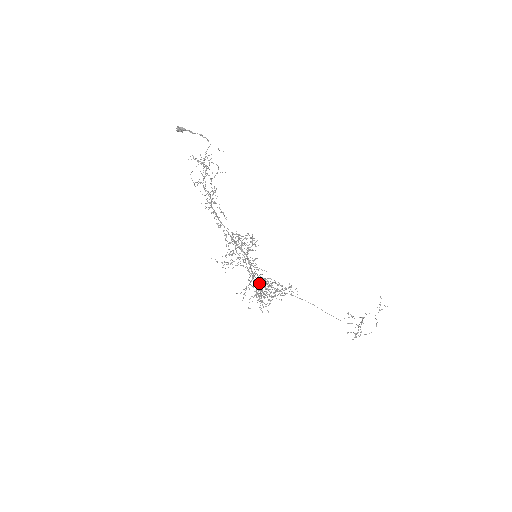
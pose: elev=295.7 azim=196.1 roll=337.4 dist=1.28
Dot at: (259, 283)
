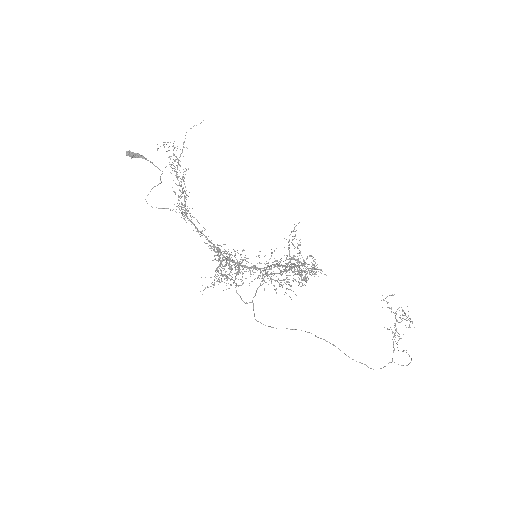
Dot at: occluded
